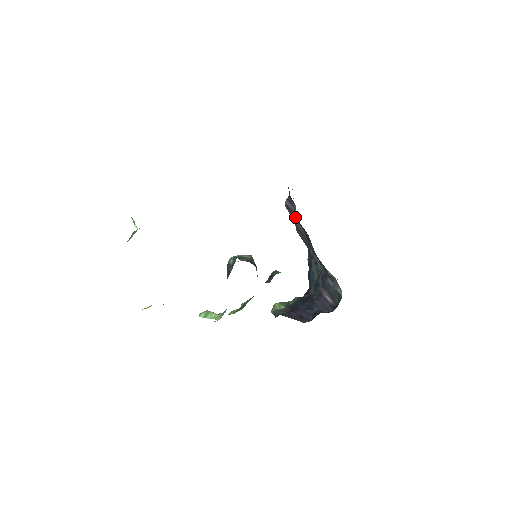
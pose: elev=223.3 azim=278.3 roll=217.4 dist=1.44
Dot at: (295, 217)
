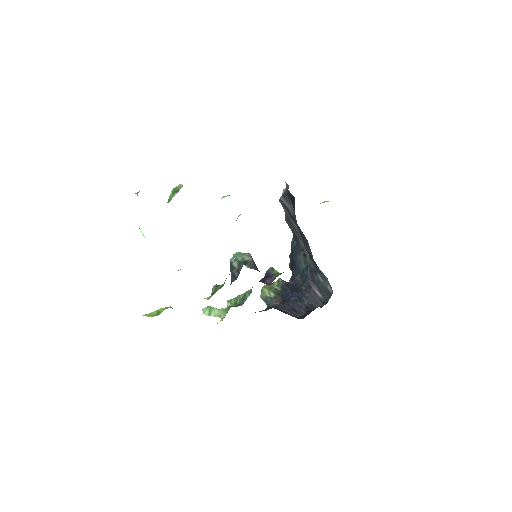
Dot at: (291, 215)
